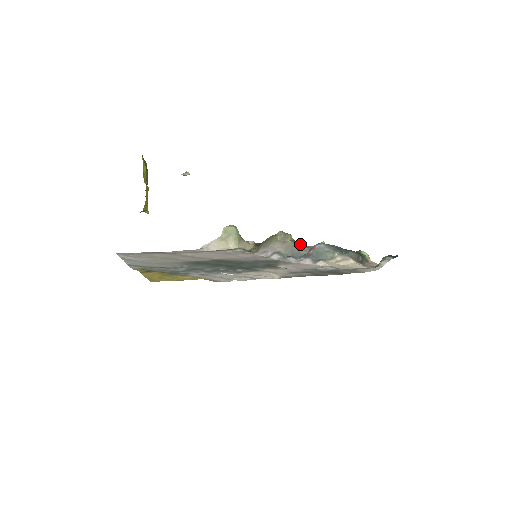
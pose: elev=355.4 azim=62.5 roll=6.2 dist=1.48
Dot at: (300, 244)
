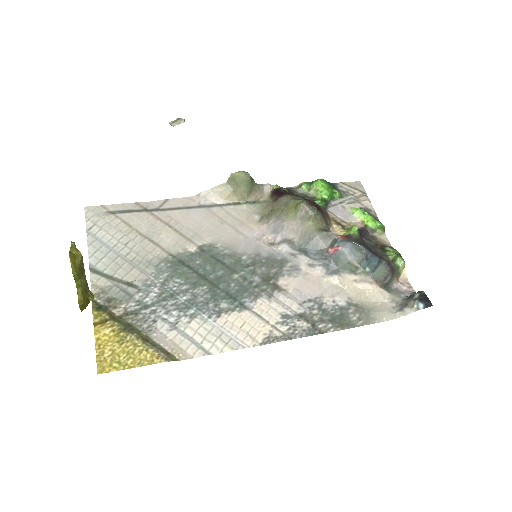
Dot at: (333, 194)
